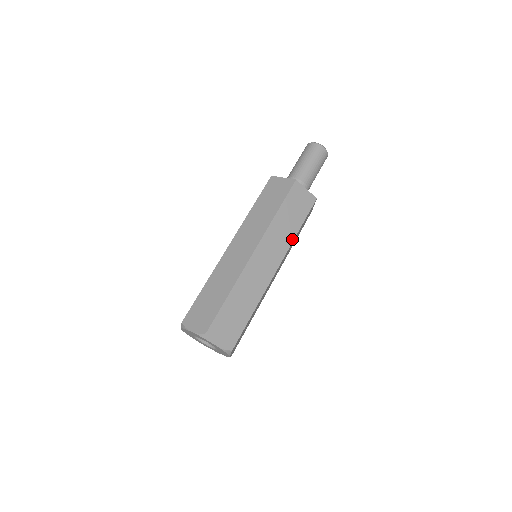
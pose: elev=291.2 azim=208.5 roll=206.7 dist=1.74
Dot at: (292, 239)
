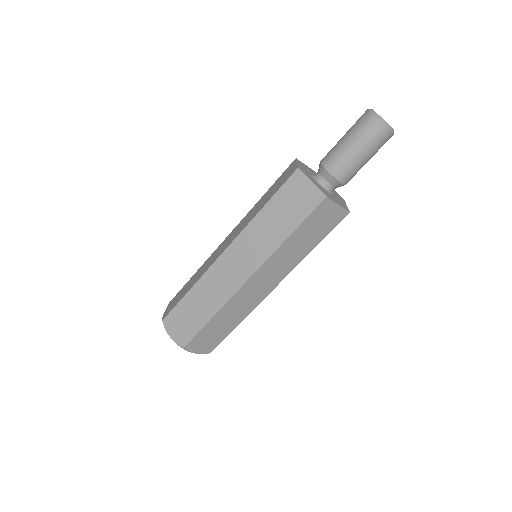
Dot at: (301, 259)
